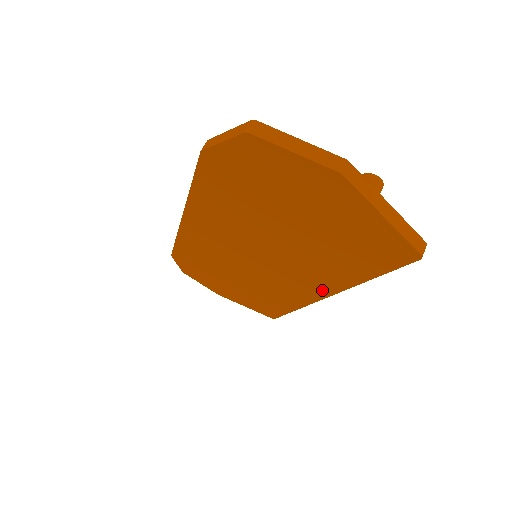
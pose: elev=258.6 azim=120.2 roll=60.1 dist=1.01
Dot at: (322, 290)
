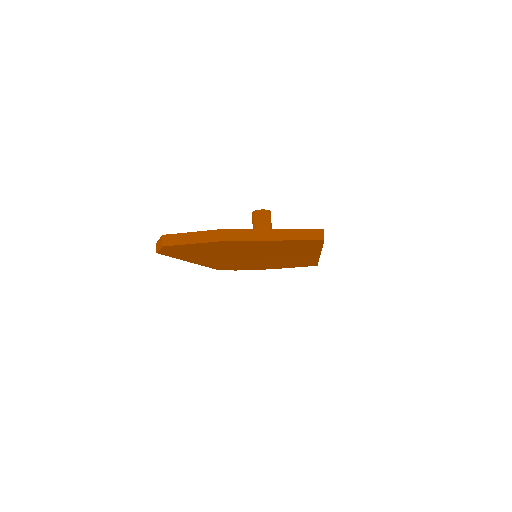
Dot at: occluded
